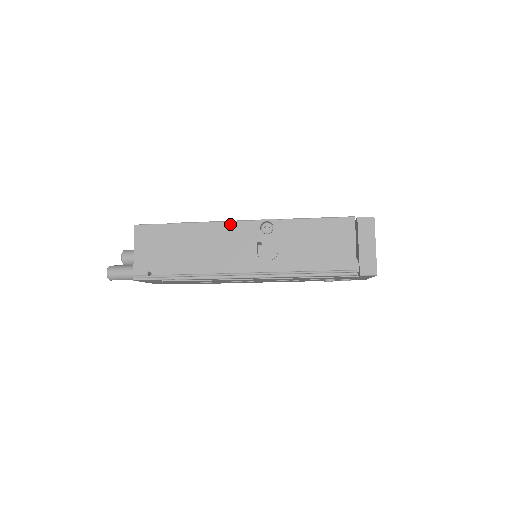
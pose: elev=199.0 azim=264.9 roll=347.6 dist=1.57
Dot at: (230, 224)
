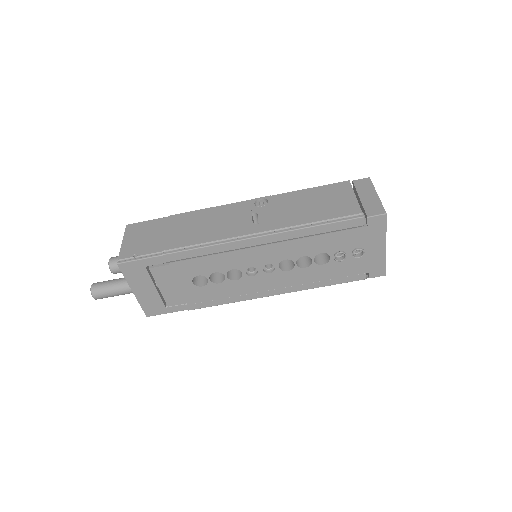
Dot at: (223, 206)
